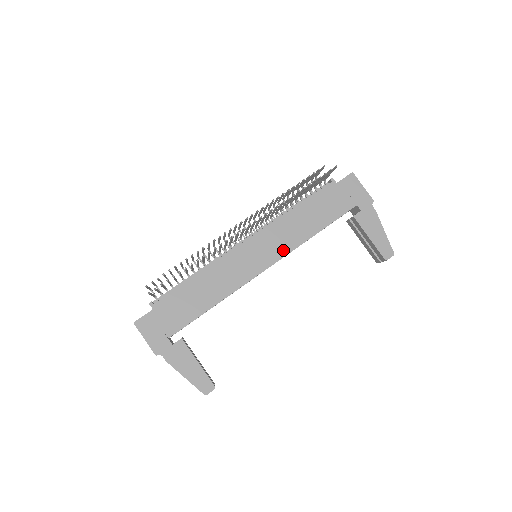
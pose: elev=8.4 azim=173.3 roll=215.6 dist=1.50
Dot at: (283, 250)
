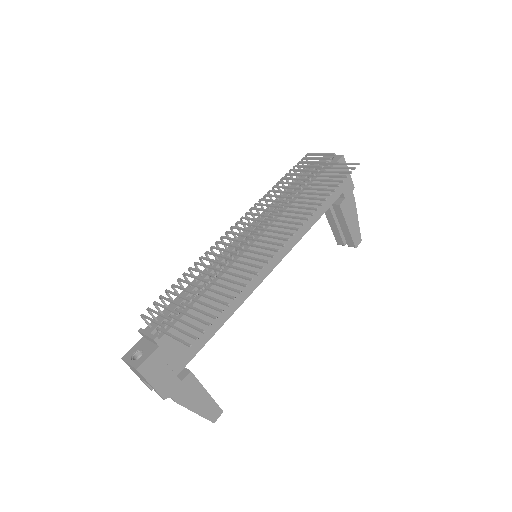
Dot at: (285, 249)
